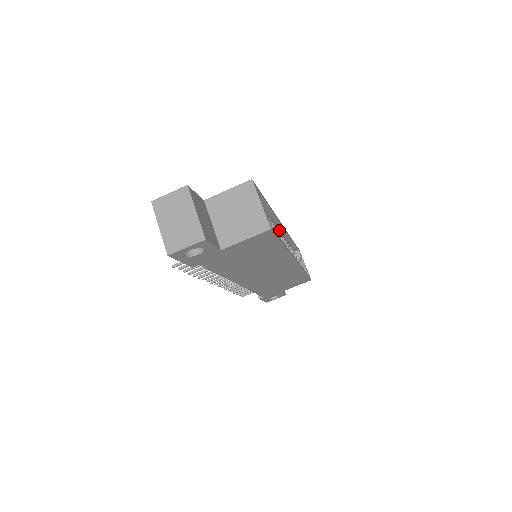
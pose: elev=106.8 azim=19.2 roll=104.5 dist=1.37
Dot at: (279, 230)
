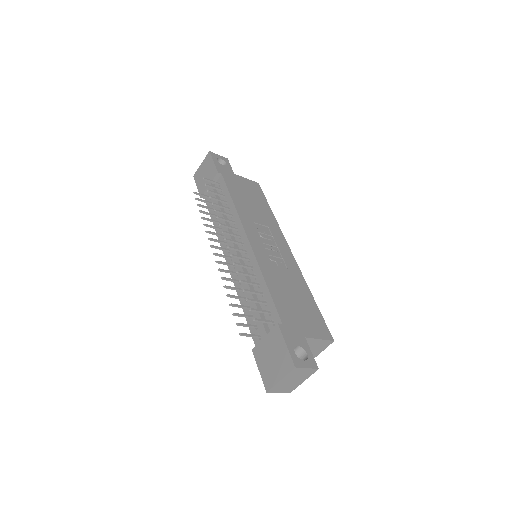
Dot at: occluded
